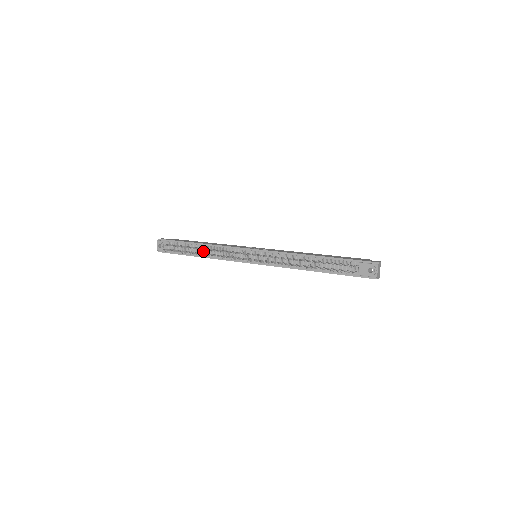
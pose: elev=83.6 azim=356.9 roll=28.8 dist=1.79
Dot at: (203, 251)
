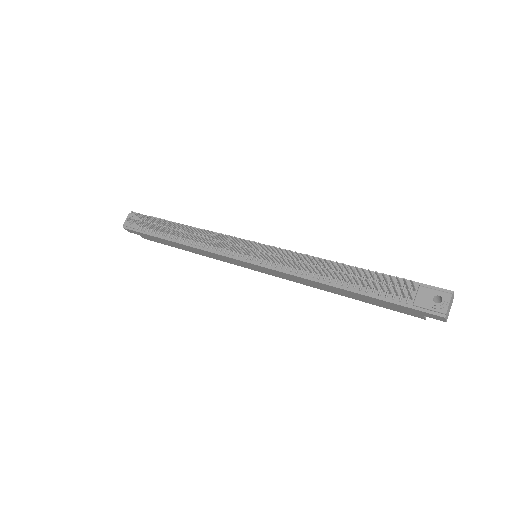
Dot at: (184, 235)
